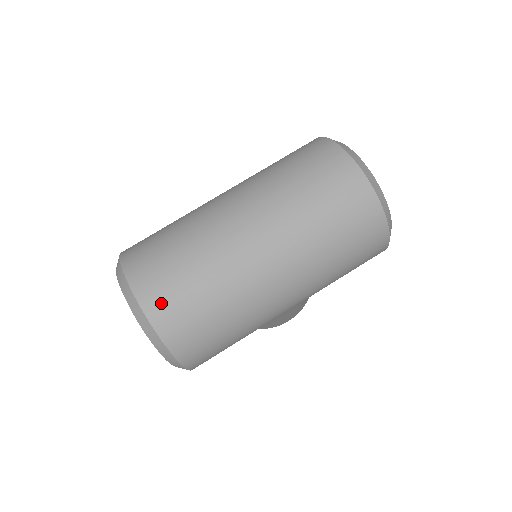
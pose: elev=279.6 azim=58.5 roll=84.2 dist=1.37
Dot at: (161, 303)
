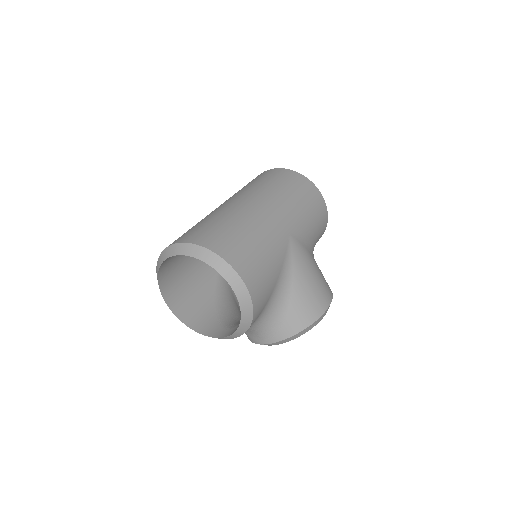
Dot at: (188, 236)
